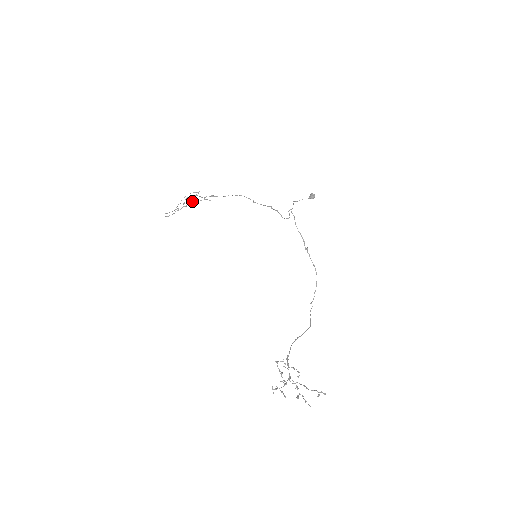
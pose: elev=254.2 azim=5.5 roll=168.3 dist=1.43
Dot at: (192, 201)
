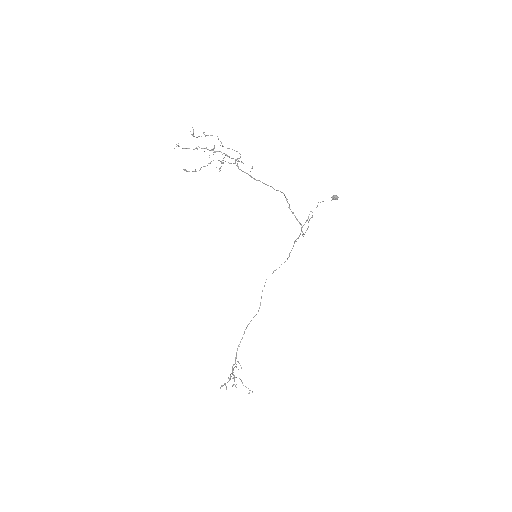
Dot at: (221, 152)
